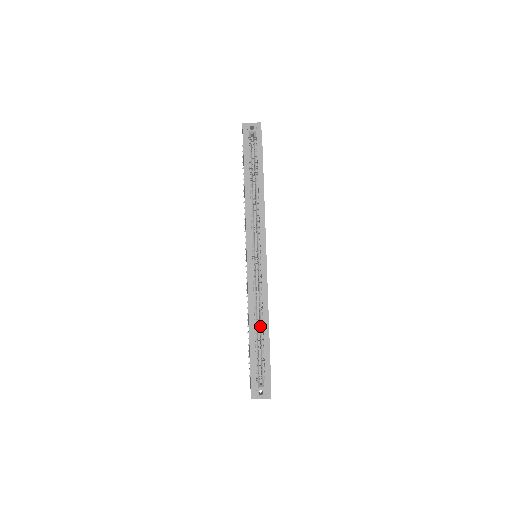
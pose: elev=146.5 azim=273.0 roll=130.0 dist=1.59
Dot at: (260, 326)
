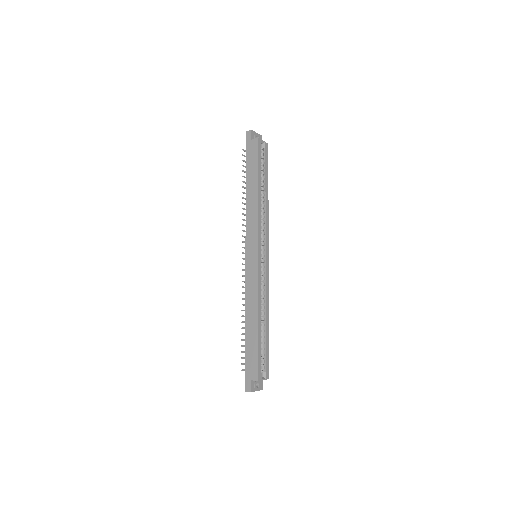
Dot at: occluded
